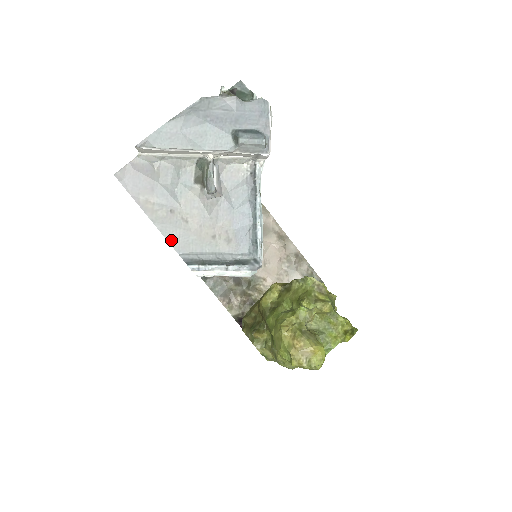
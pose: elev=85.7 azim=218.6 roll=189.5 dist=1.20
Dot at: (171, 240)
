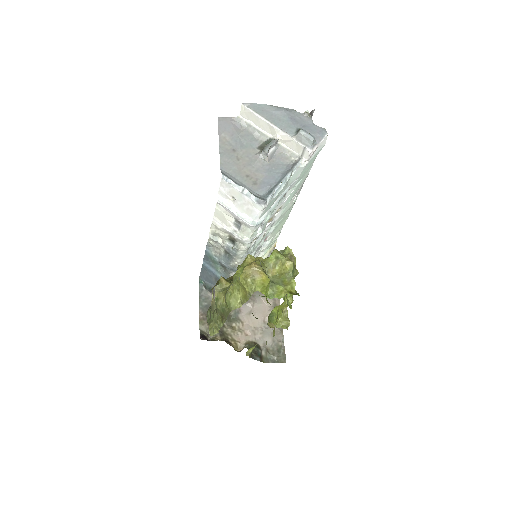
Dot at: (222, 161)
